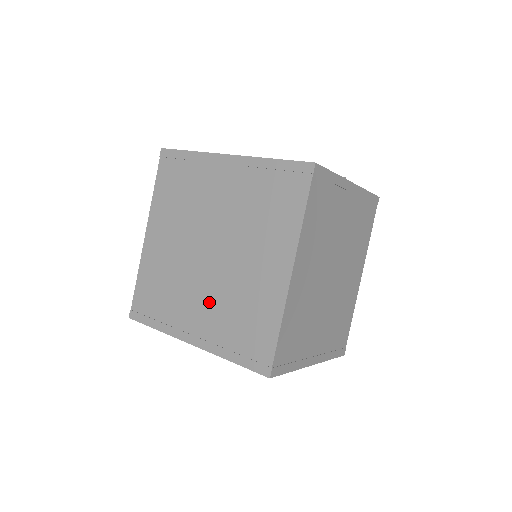
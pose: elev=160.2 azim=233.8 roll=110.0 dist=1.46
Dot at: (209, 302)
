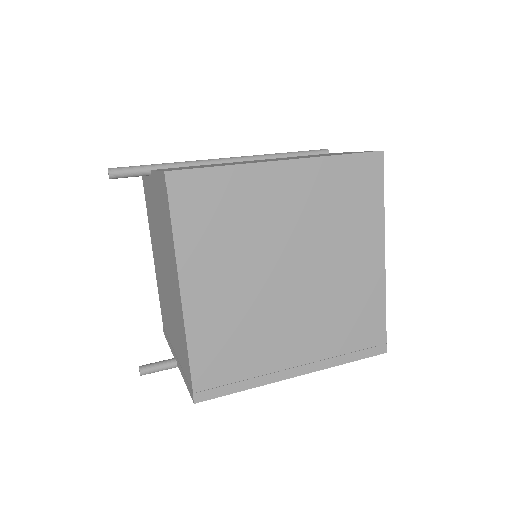
Dot at: (307, 325)
